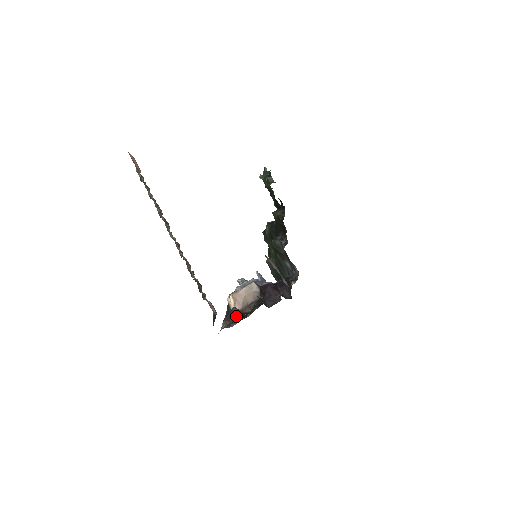
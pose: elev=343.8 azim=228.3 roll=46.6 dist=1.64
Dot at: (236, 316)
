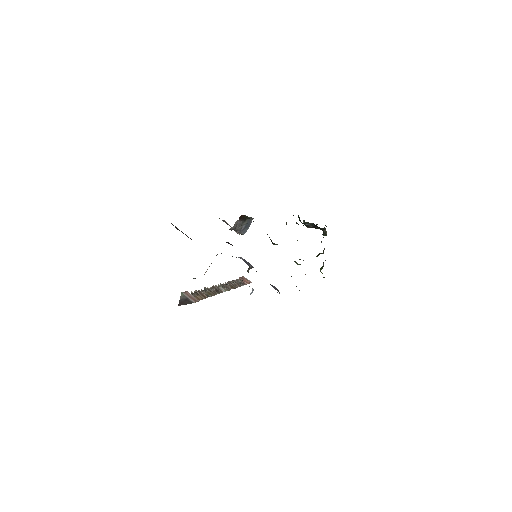
Dot at: occluded
